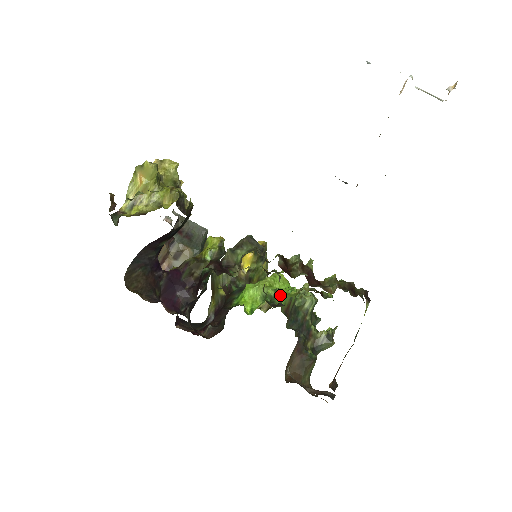
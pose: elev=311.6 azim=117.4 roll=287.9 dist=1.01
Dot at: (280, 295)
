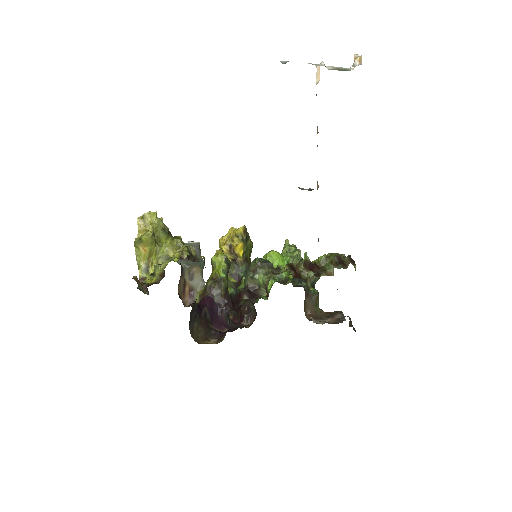
Dot at: occluded
